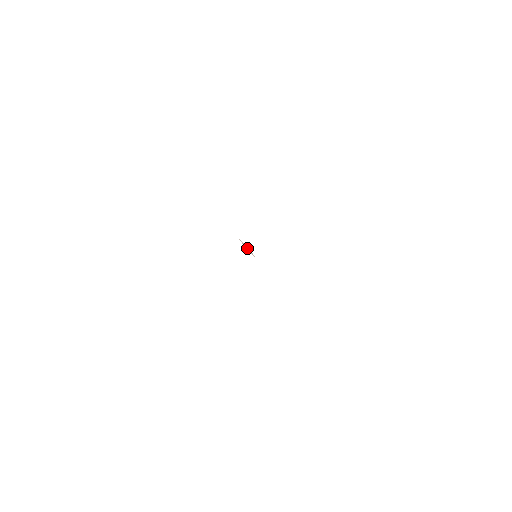
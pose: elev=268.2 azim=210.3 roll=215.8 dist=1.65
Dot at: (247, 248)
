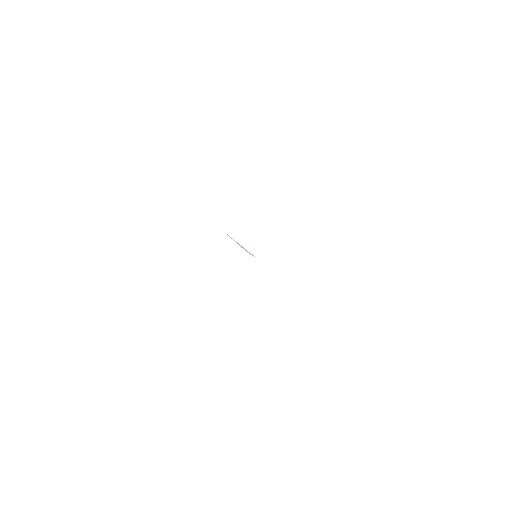
Dot at: (243, 247)
